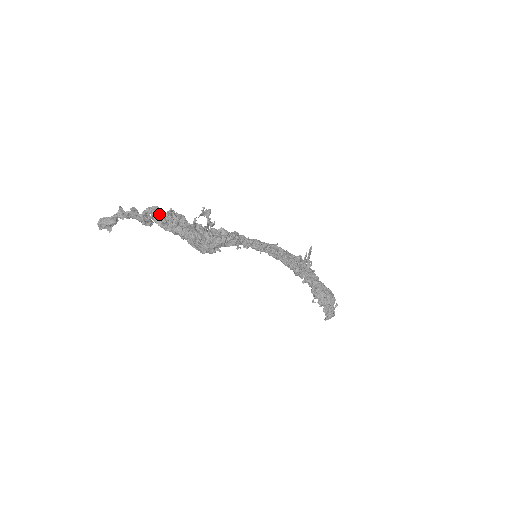
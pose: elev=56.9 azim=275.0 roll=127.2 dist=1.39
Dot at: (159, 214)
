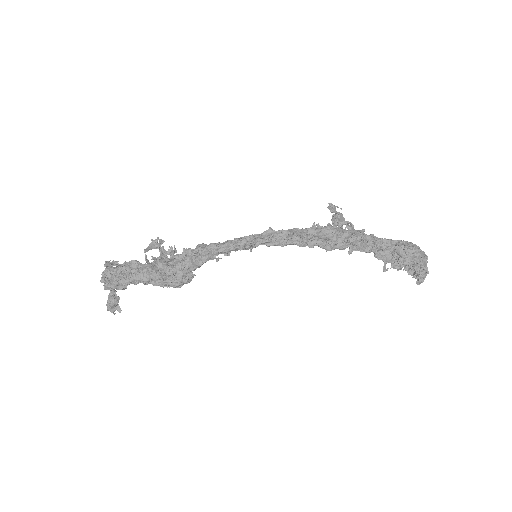
Dot at: (112, 273)
